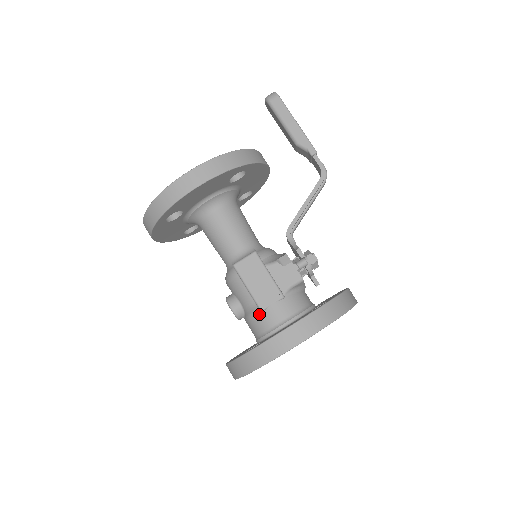
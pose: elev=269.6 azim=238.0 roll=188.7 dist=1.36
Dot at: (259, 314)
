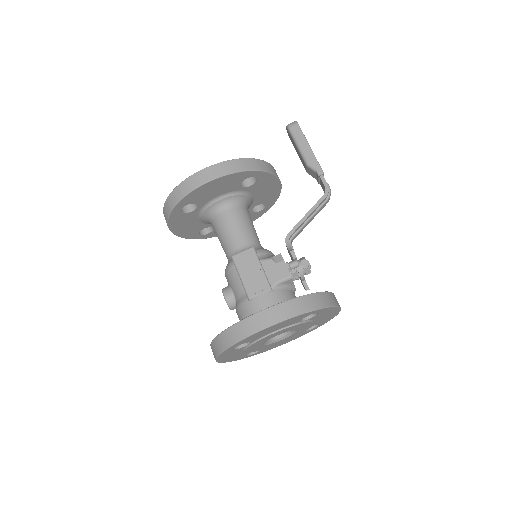
Dot at: (247, 302)
